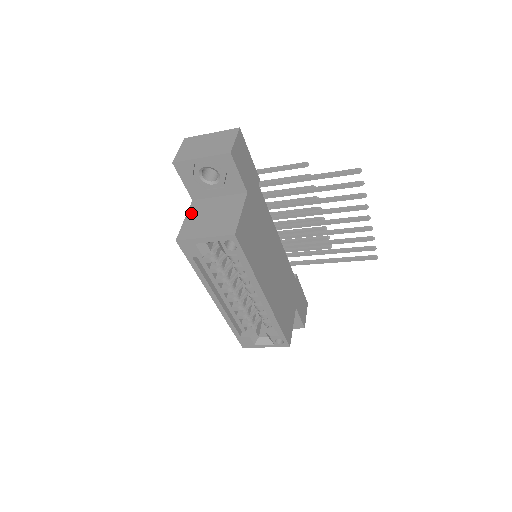
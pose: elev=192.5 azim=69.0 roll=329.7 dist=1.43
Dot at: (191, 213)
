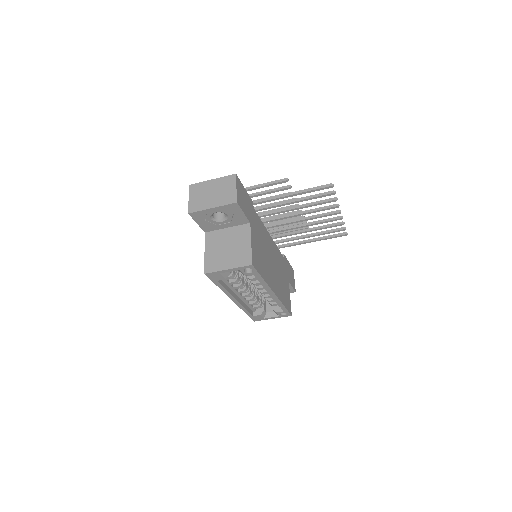
Dot at: (208, 246)
